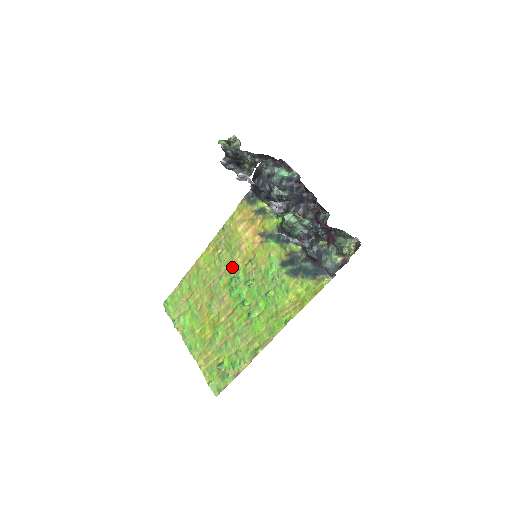
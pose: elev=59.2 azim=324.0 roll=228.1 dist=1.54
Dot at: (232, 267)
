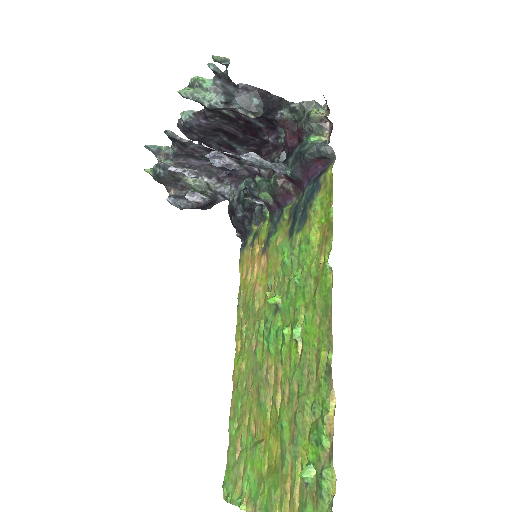
Dot at: (258, 323)
